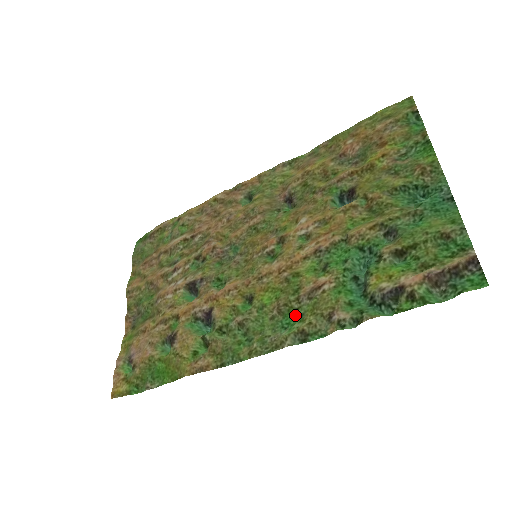
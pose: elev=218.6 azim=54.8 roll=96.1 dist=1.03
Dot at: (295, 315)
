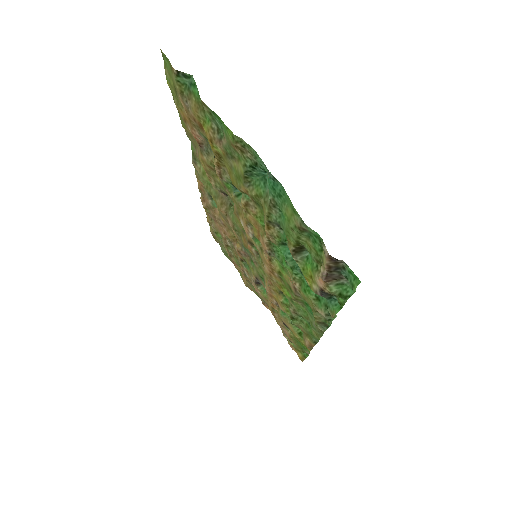
Dot at: (308, 305)
